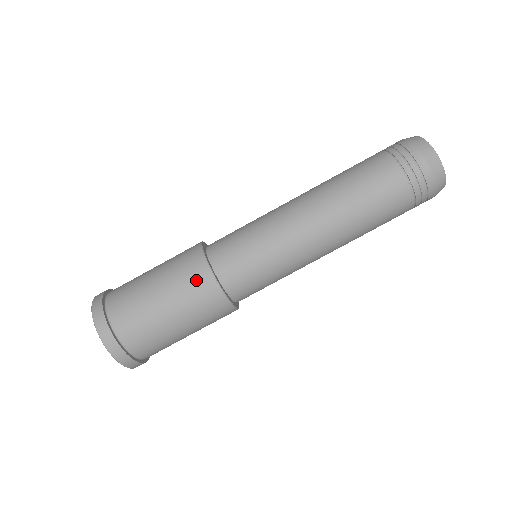
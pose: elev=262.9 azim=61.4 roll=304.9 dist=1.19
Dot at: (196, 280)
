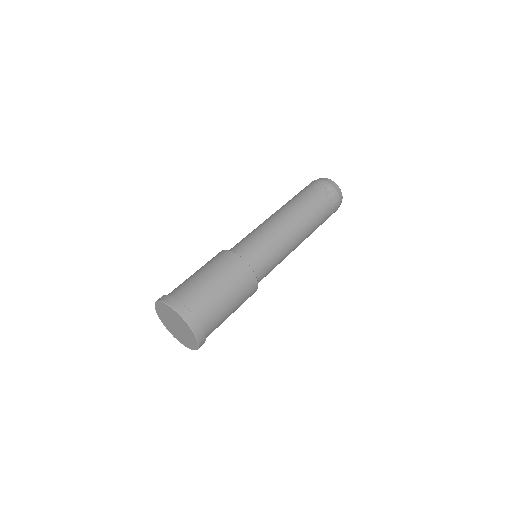
Dot at: (220, 257)
